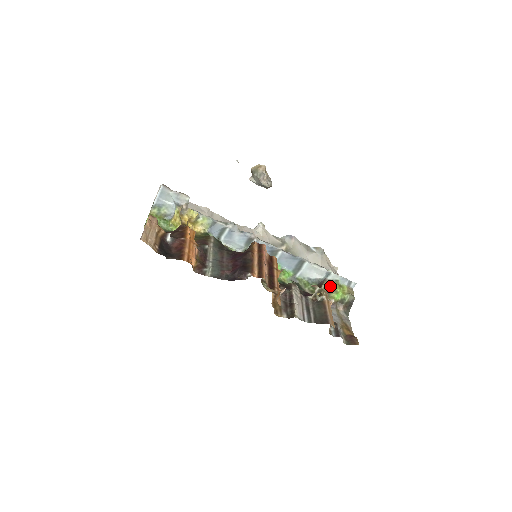
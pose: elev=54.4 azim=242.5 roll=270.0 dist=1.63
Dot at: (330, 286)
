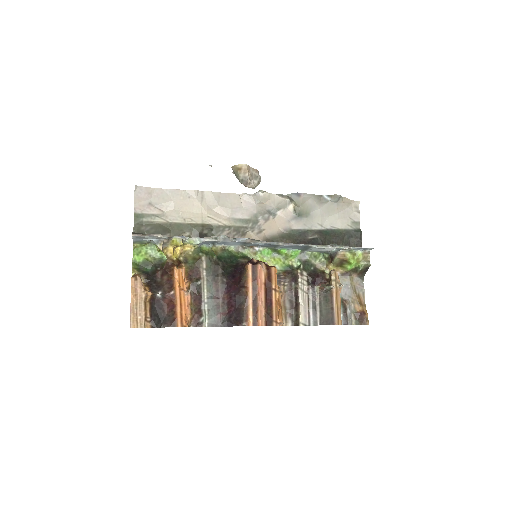
Dot at: (342, 259)
